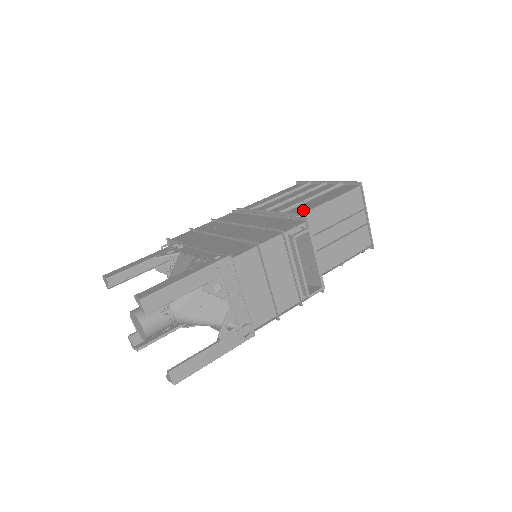
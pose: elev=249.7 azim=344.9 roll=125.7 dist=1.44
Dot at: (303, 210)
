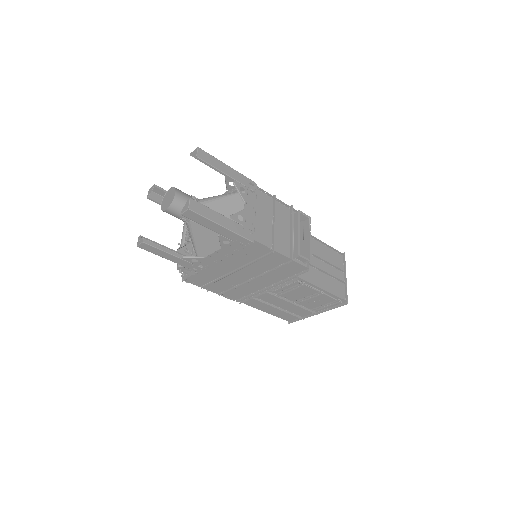
Dot at: occluded
